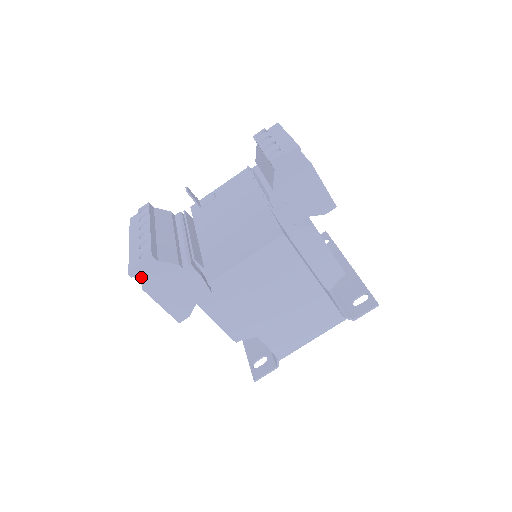
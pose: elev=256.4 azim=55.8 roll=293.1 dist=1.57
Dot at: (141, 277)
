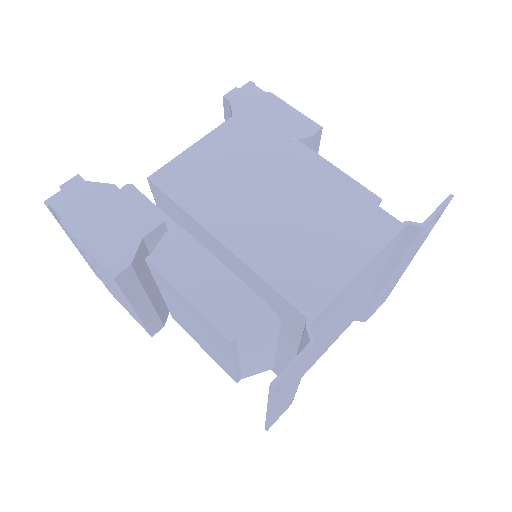
Dot at: (61, 205)
